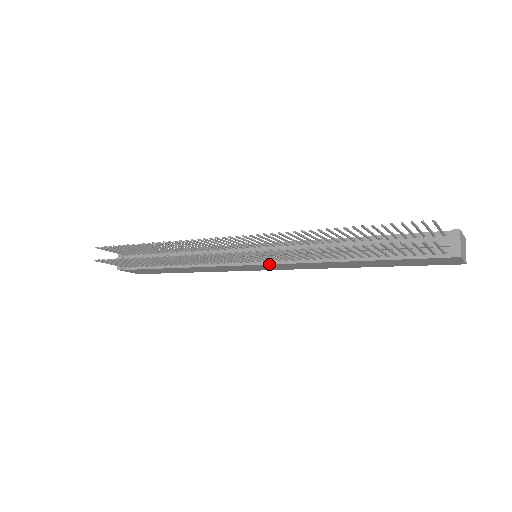
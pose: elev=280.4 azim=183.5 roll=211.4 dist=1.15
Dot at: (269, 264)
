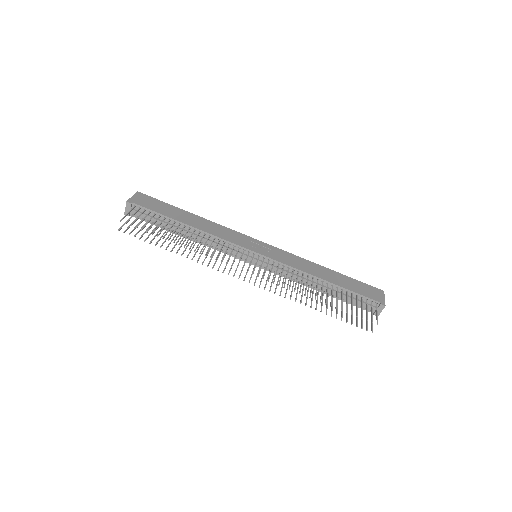
Dot at: (266, 270)
